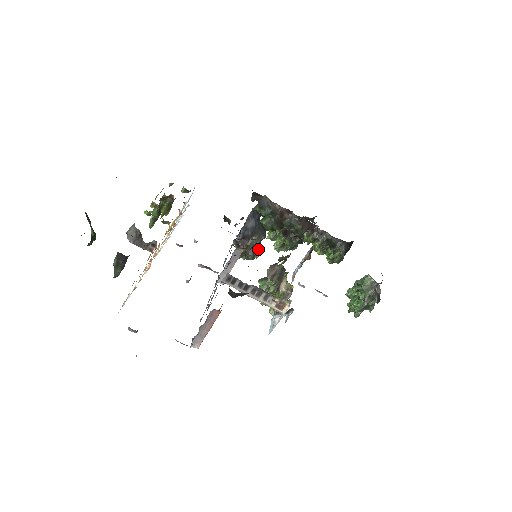
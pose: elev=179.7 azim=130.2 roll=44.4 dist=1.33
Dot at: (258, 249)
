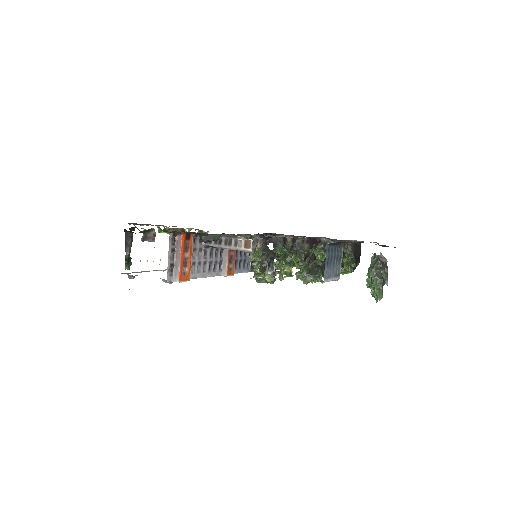
Dot at: occluded
